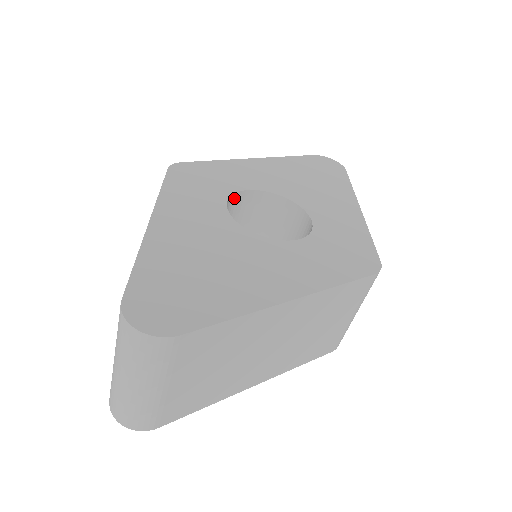
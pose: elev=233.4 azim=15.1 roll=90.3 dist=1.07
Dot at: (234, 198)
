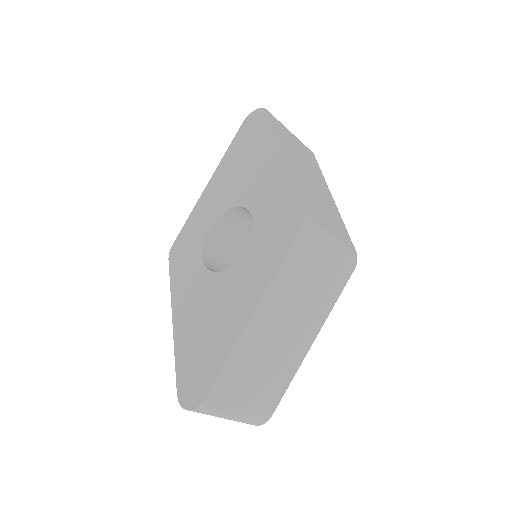
Dot at: (208, 242)
